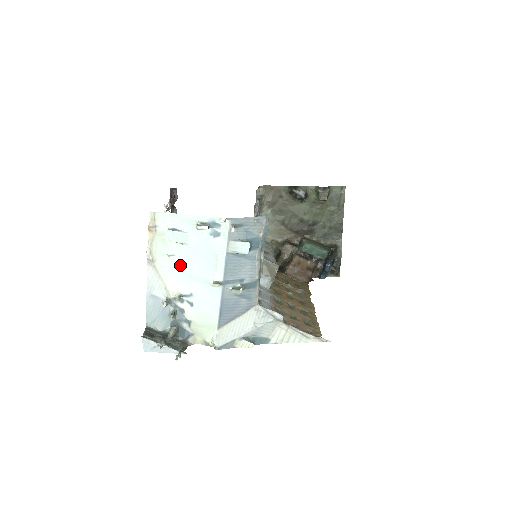
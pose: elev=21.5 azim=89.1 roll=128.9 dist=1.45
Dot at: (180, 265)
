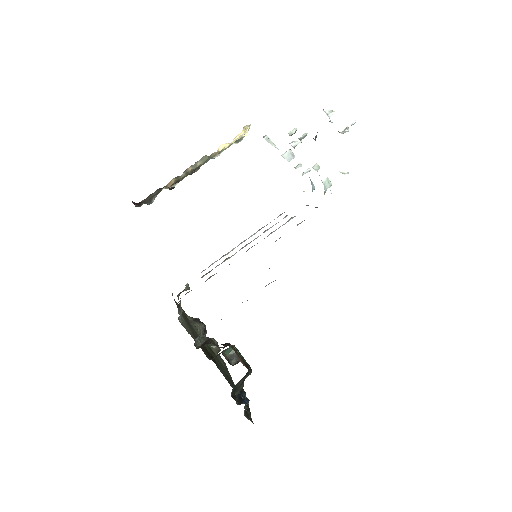
Dot at: occluded
